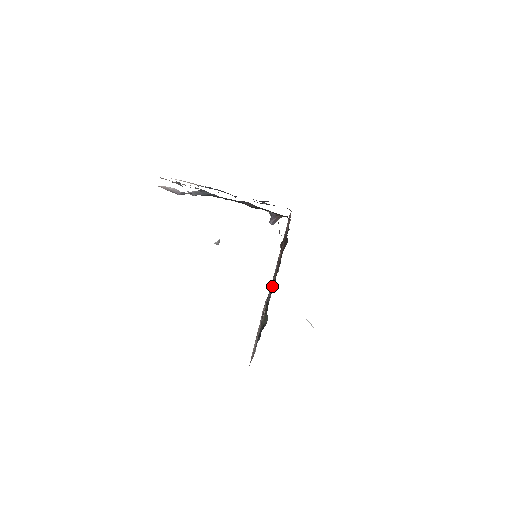
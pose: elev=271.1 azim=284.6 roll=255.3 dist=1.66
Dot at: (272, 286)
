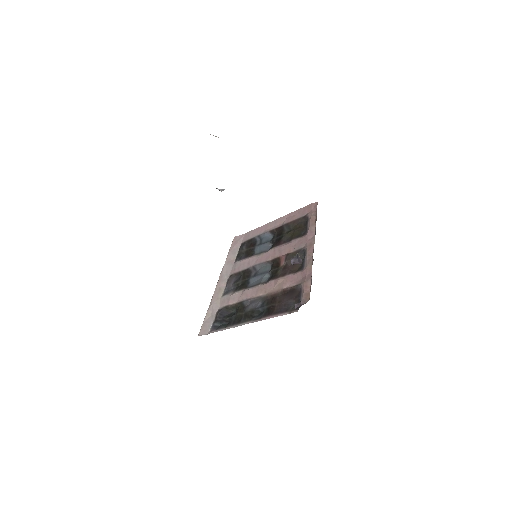
Dot at: (256, 300)
